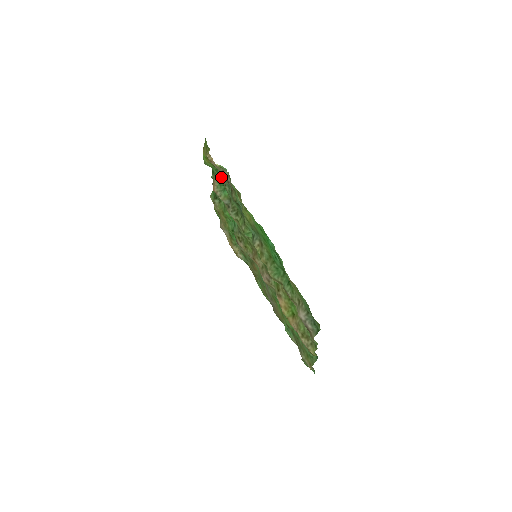
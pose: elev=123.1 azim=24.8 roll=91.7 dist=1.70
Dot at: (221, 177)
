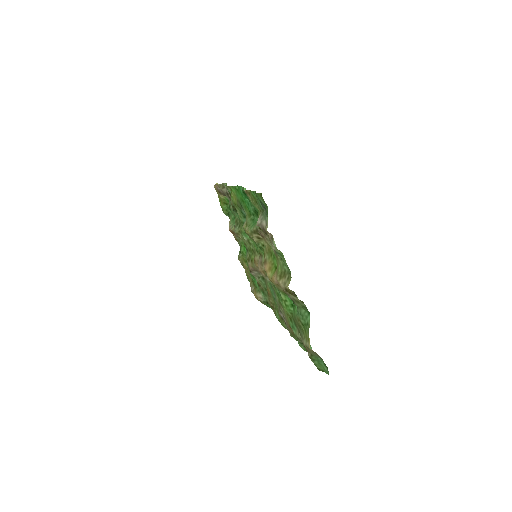
Dot at: occluded
